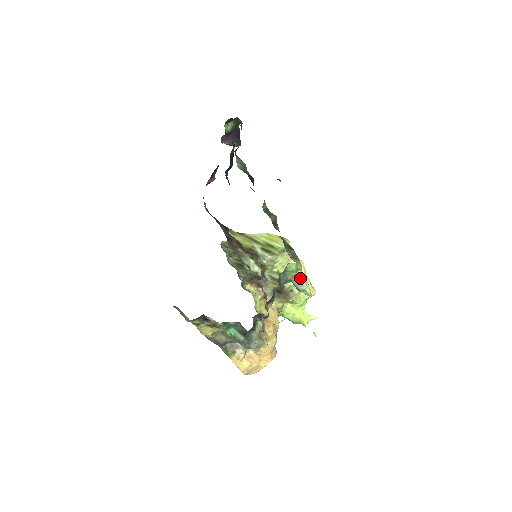
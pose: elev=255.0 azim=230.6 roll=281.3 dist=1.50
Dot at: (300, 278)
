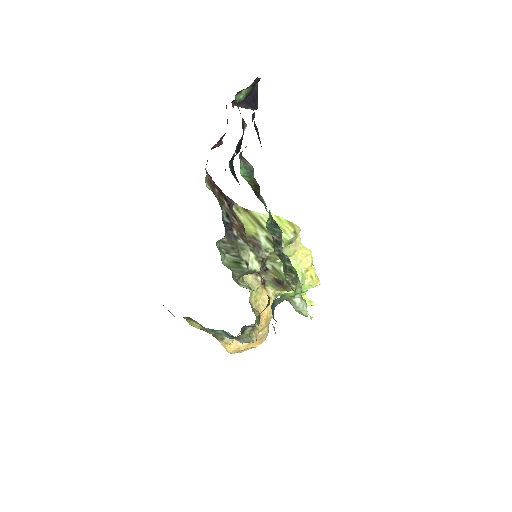
Dot at: (297, 301)
